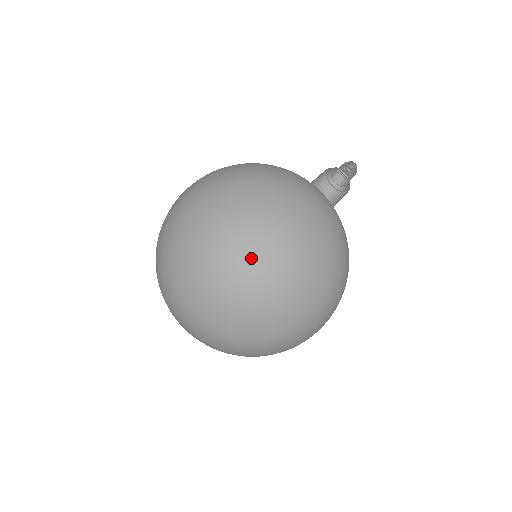
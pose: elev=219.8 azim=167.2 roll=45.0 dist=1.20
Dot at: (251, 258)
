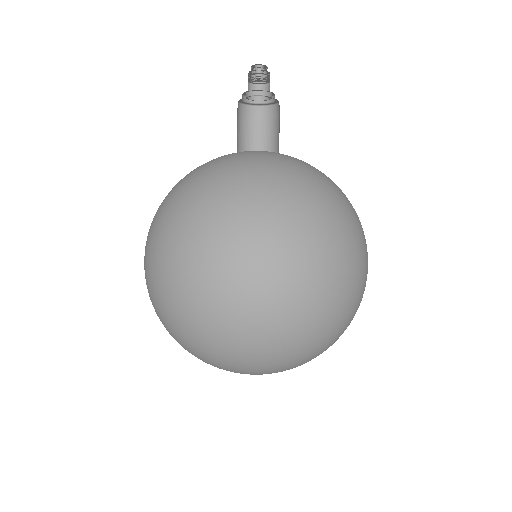
Dot at: (190, 320)
